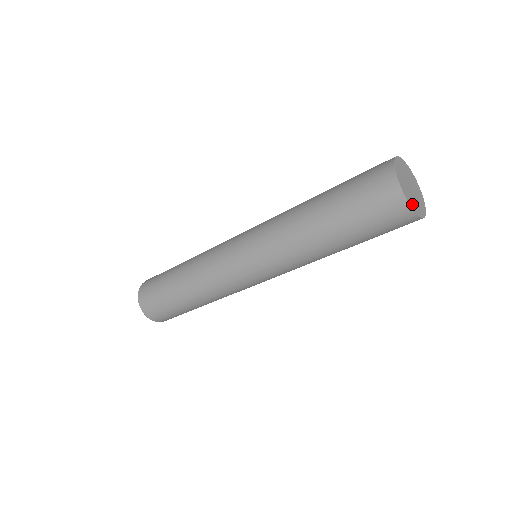
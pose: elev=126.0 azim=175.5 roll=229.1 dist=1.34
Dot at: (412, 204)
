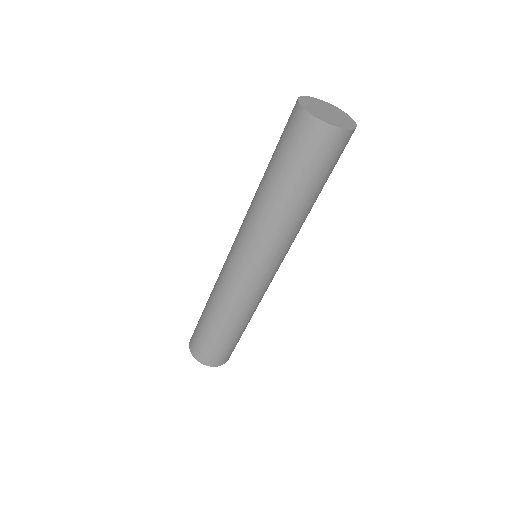
Dot at: (311, 111)
